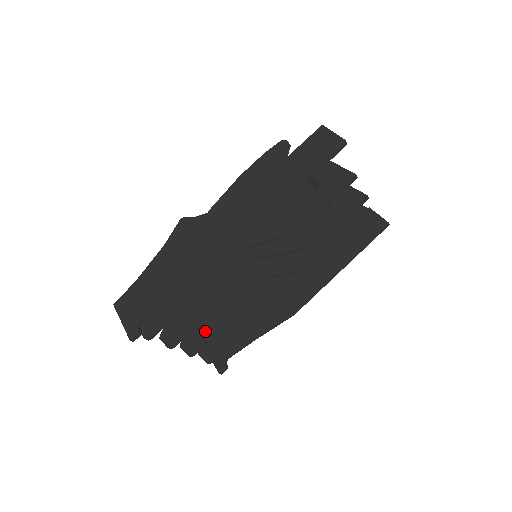
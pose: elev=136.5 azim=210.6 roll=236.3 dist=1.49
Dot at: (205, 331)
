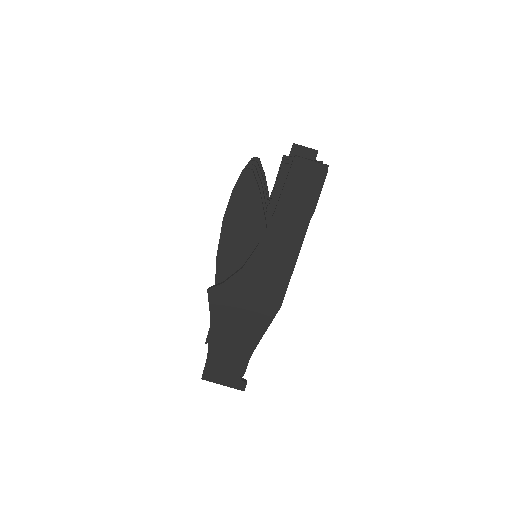
Dot at: occluded
